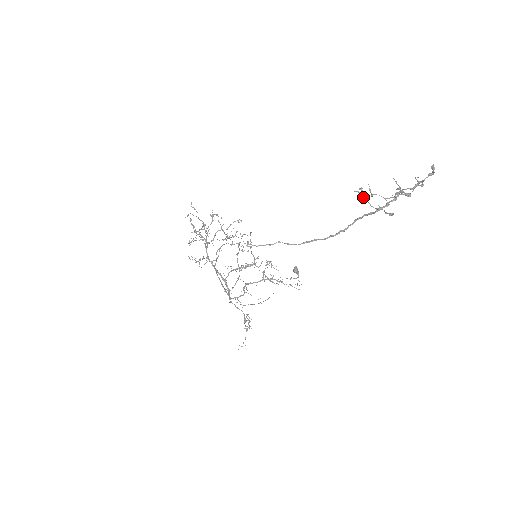
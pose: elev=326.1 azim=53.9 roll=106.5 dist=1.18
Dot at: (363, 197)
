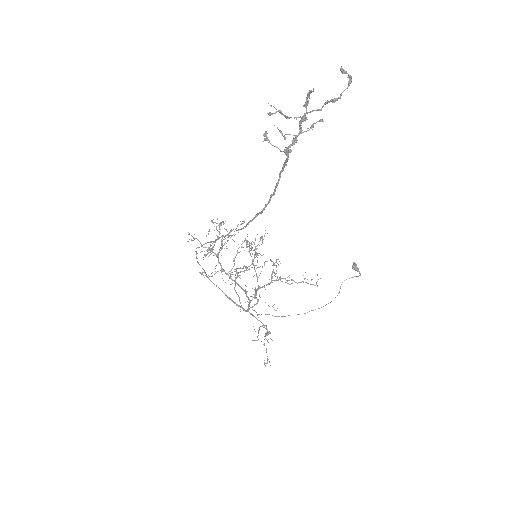
Dot at: (270, 143)
